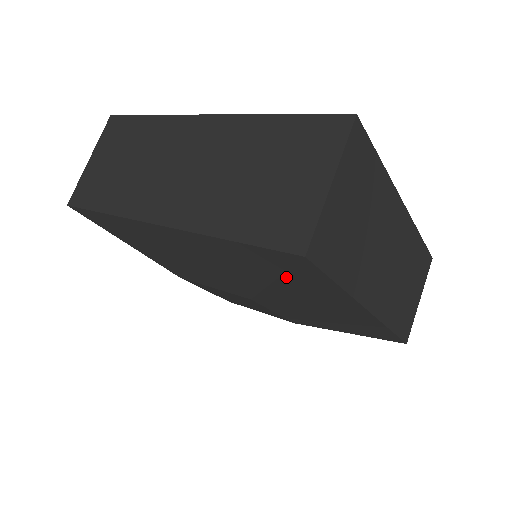
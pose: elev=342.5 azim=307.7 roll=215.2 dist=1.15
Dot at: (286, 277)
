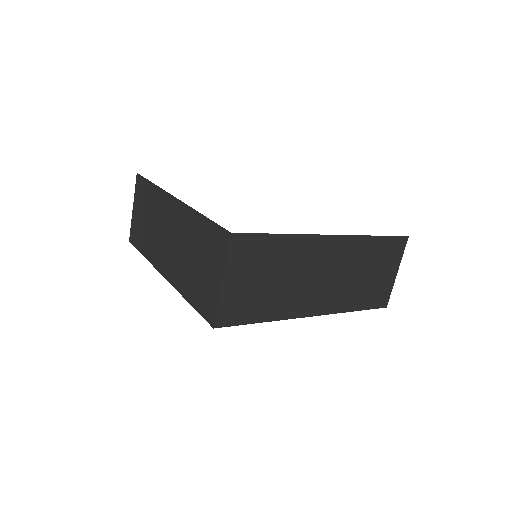
Dot at: occluded
